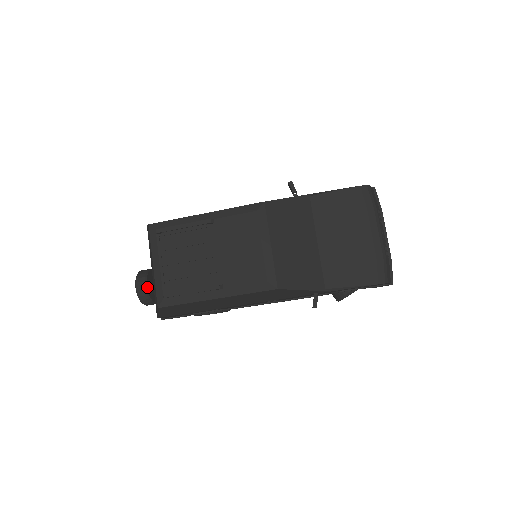
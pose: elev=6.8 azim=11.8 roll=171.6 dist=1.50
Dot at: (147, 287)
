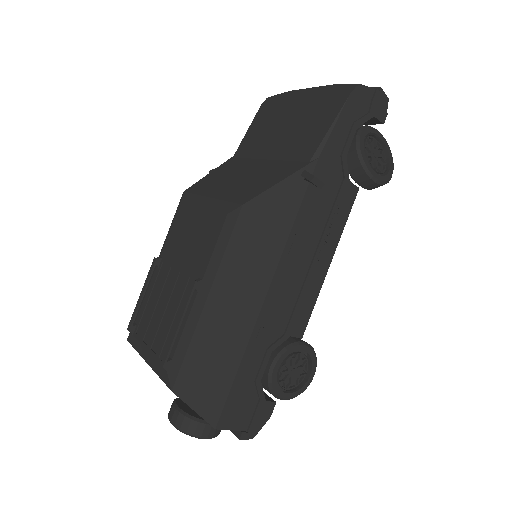
Dot at: (180, 408)
